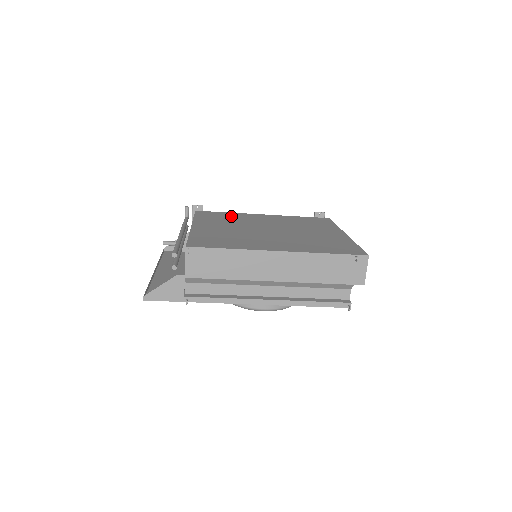
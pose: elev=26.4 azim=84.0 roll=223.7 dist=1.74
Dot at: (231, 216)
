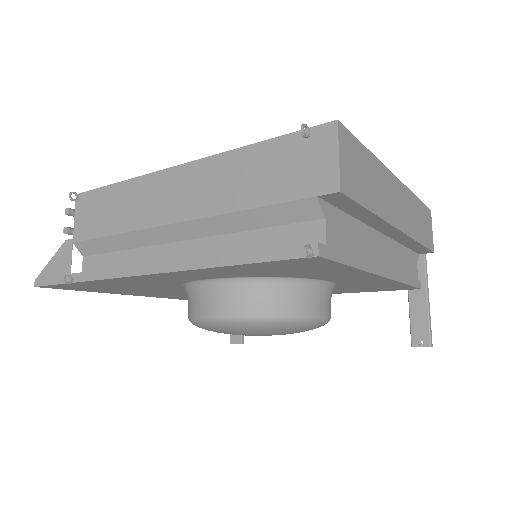
Dot at: occluded
